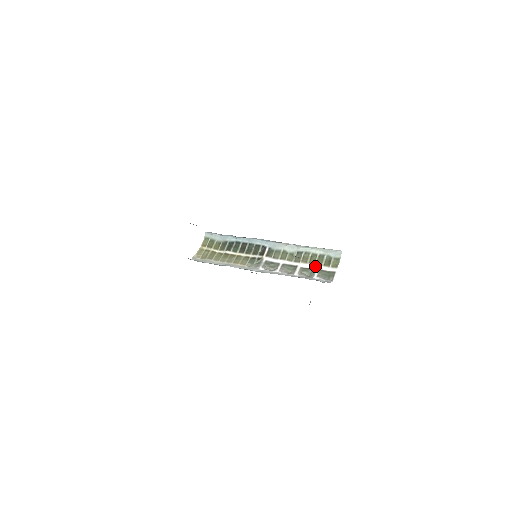
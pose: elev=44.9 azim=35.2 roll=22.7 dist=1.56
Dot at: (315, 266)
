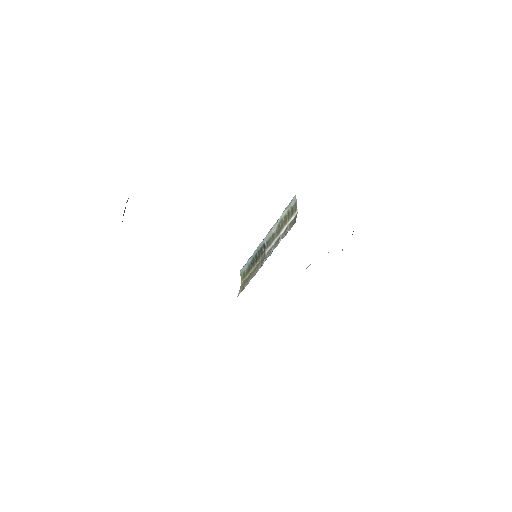
Dot at: (287, 224)
